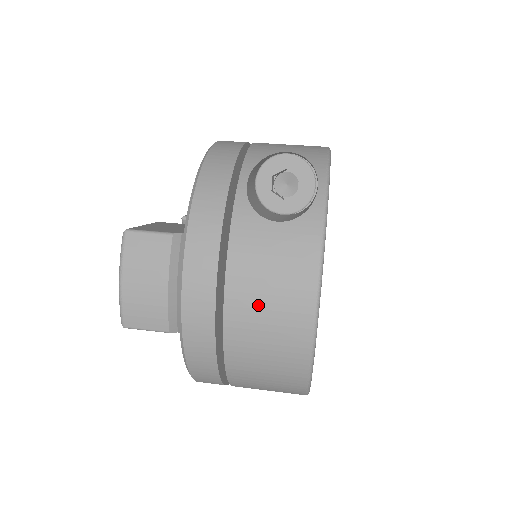
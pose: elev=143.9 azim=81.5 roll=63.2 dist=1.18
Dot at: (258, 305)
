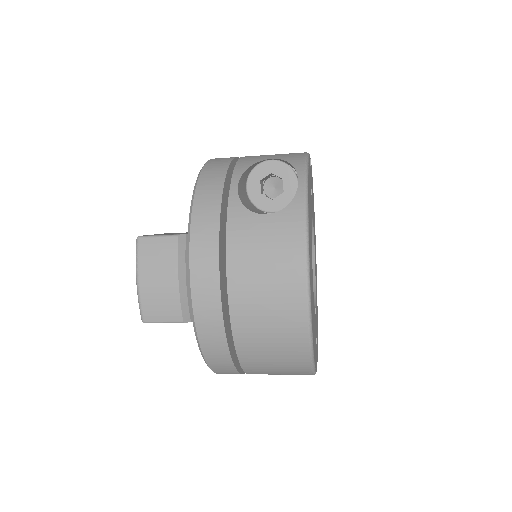
Dot at: (257, 287)
